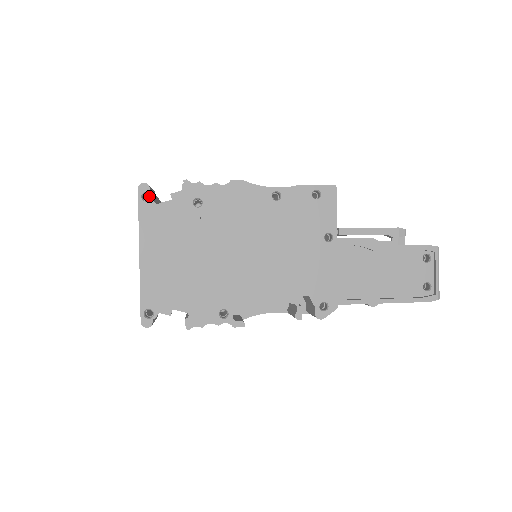
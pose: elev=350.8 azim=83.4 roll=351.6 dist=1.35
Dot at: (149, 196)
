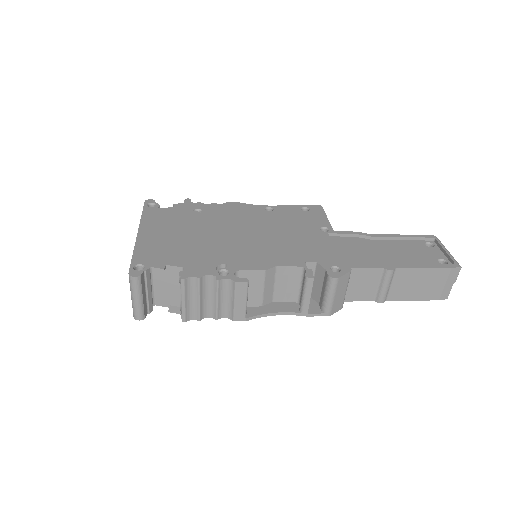
Dot at: occluded
